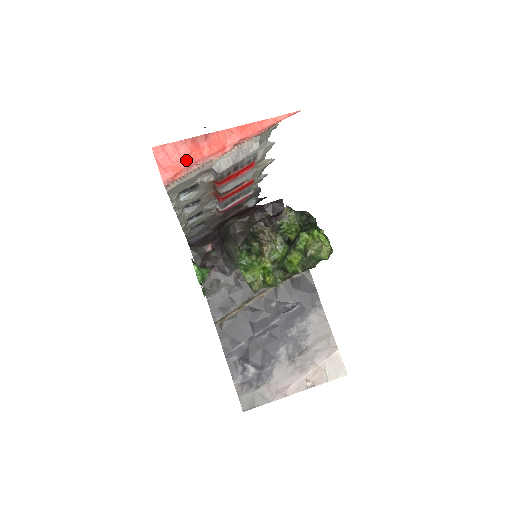
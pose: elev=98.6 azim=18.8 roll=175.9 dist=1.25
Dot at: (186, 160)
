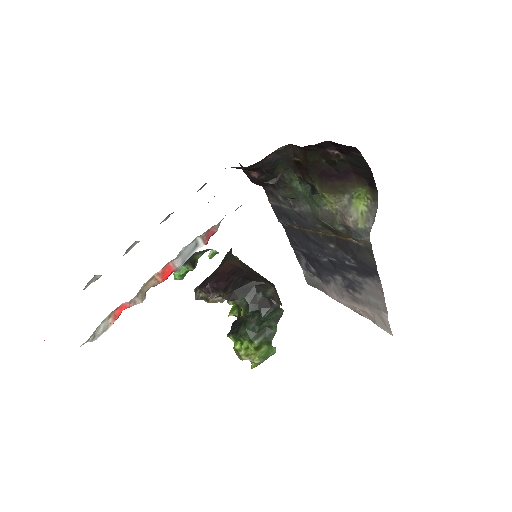
Dot at: occluded
